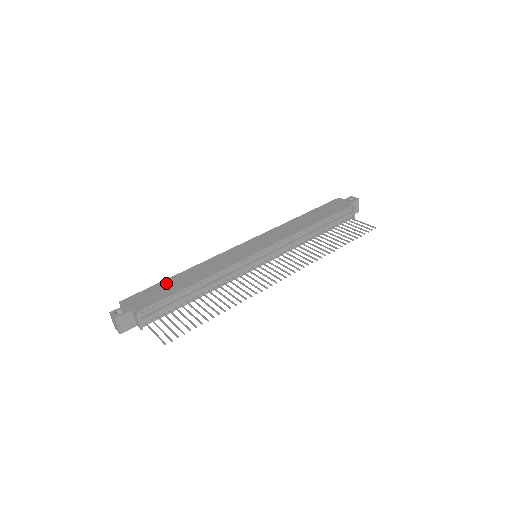
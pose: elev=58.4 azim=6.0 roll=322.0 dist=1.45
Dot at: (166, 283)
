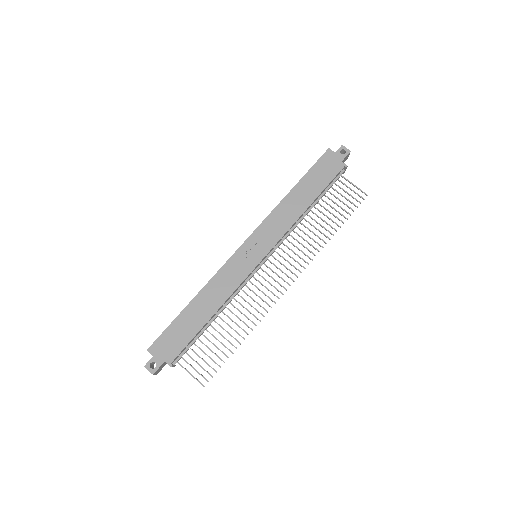
Dot at: (183, 319)
